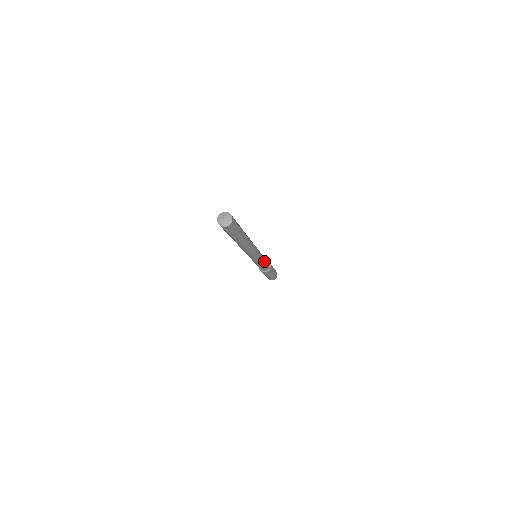
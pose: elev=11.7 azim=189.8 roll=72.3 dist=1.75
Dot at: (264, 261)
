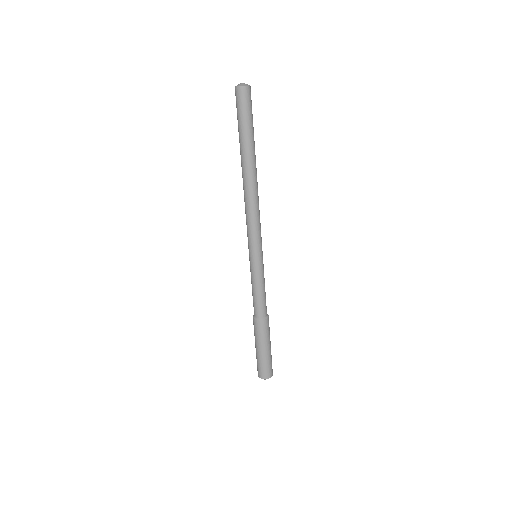
Dot at: (262, 280)
